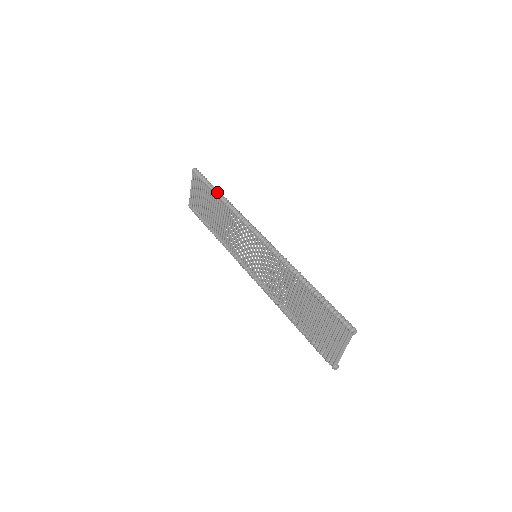
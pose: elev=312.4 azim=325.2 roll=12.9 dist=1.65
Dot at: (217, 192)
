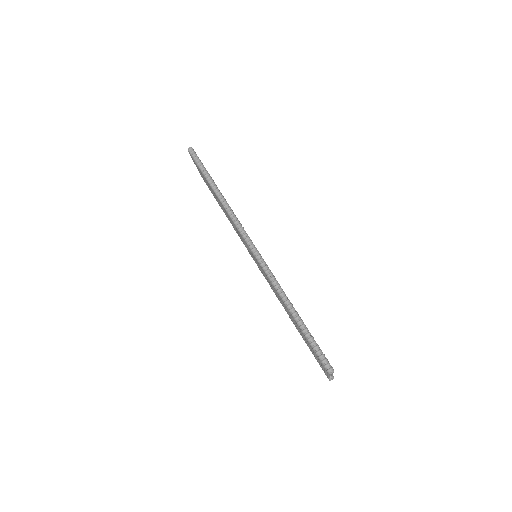
Dot at: (211, 184)
